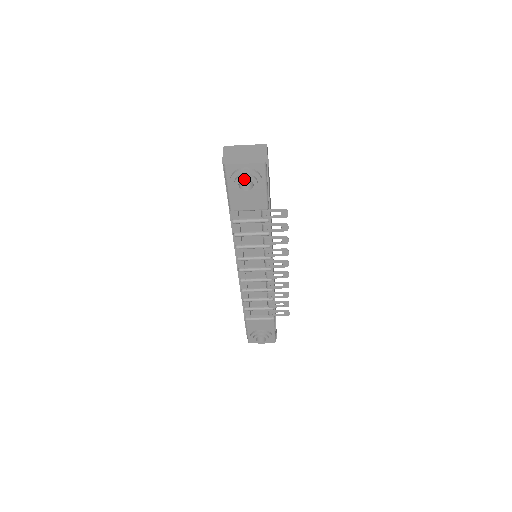
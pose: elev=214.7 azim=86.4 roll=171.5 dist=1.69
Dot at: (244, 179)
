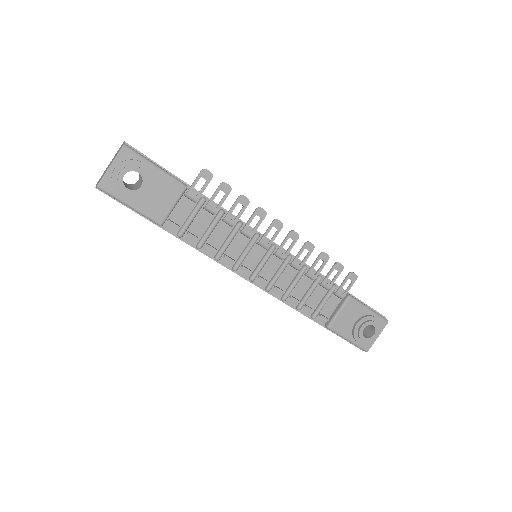
Dot at: (137, 186)
